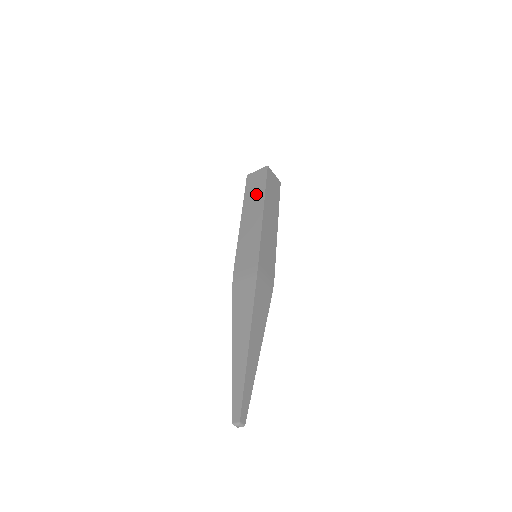
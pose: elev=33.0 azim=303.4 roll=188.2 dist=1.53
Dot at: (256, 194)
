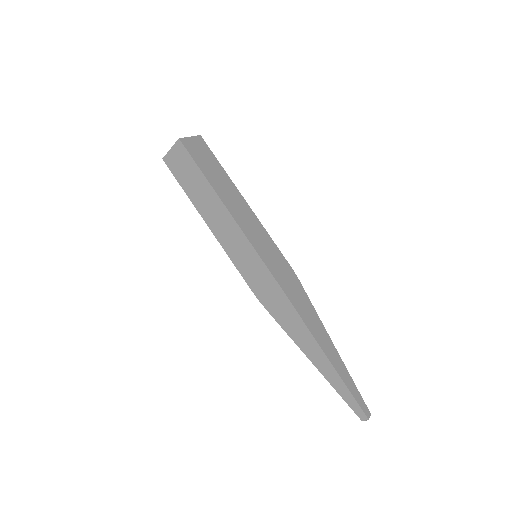
Dot at: (199, 187)
